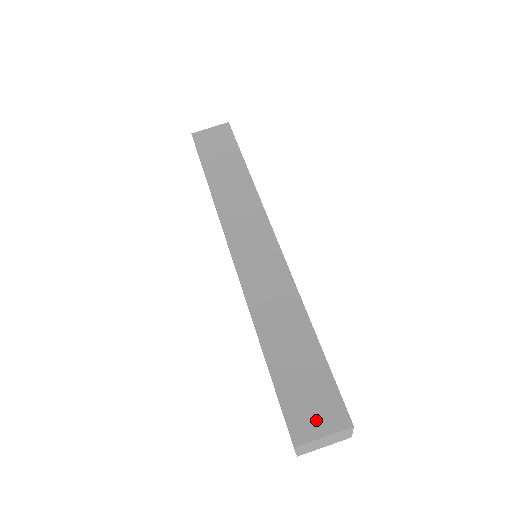
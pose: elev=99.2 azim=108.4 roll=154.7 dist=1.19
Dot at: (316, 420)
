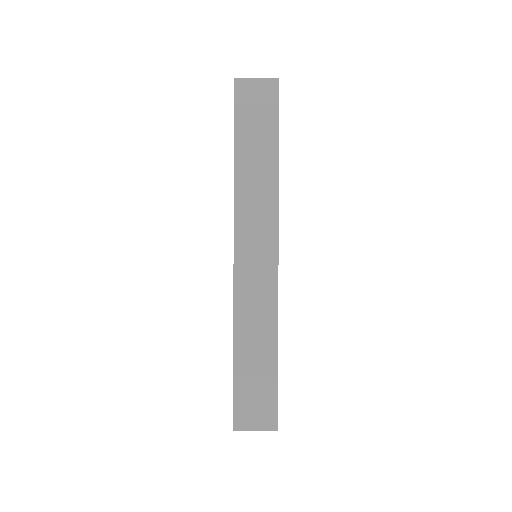
Dot at: (254, 419)
